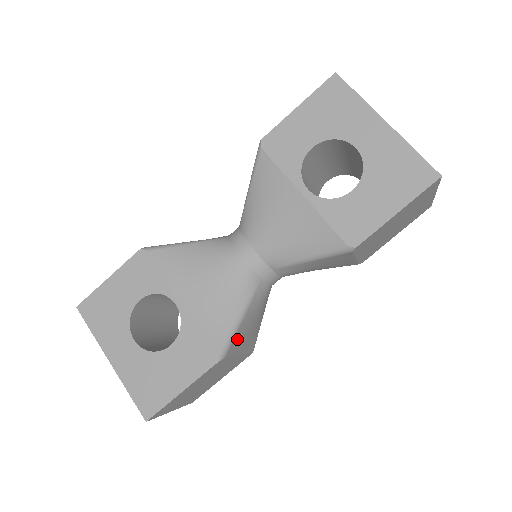
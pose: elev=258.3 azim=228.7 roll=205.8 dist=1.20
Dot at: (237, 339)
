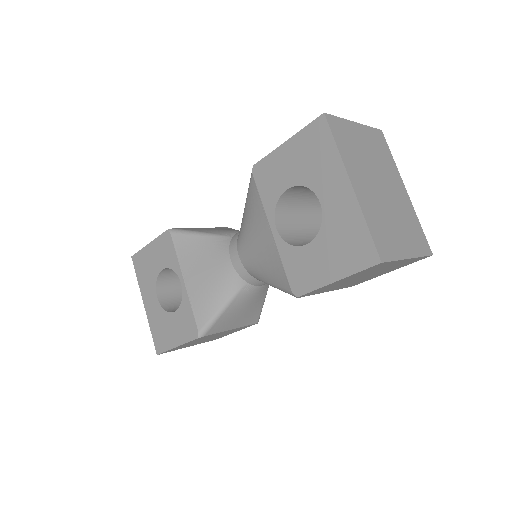
Dot at: (220, 323)
